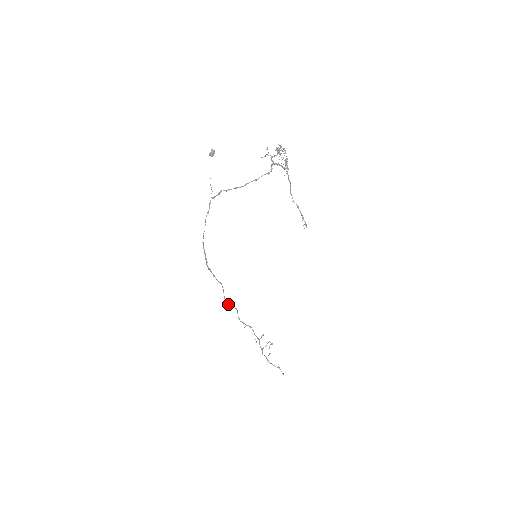
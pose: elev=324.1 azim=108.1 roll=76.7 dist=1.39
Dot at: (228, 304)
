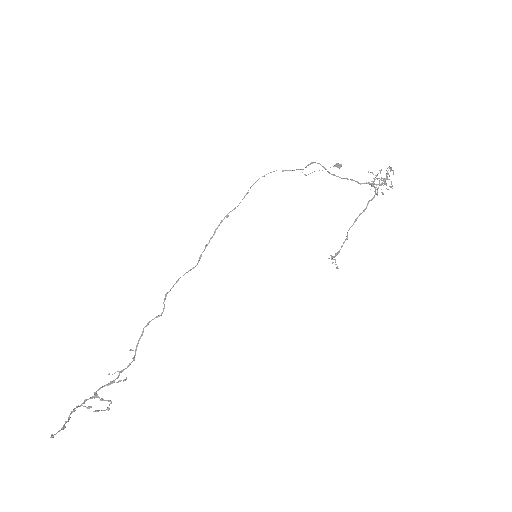
Dot at: occluded
